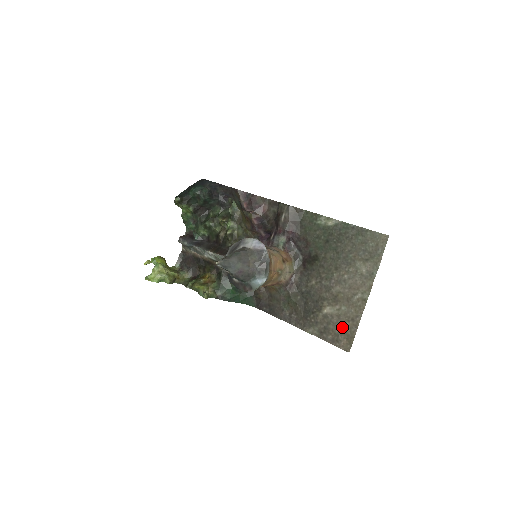
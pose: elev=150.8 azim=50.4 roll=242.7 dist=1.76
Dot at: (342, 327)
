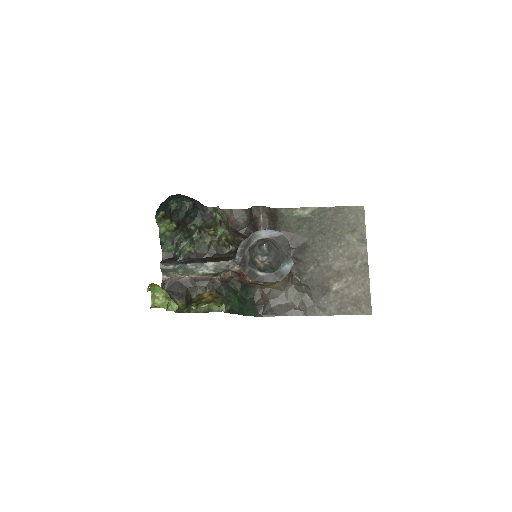
Dot at: (356, 295)
